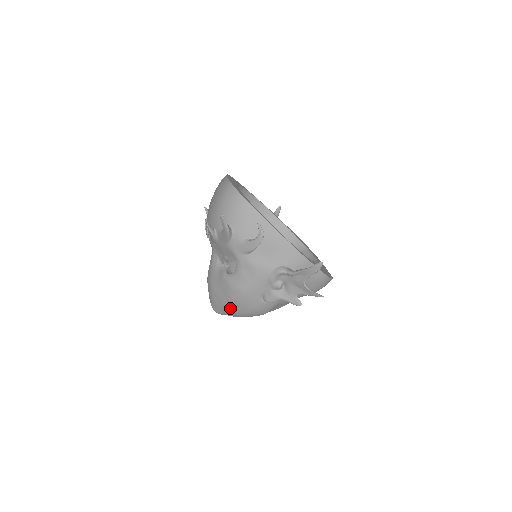
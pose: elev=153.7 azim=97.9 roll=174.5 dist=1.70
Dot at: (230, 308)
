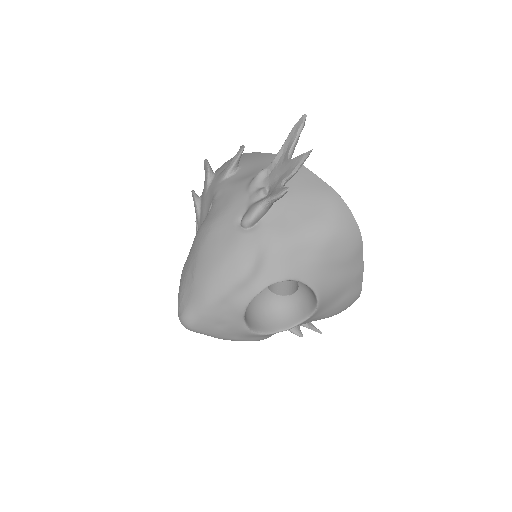
Dot at: (196, 271)
